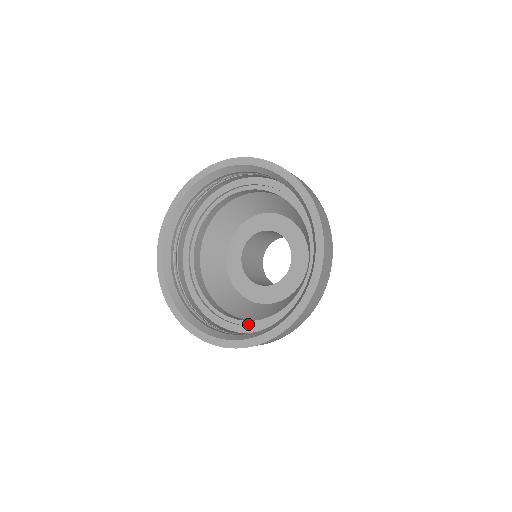
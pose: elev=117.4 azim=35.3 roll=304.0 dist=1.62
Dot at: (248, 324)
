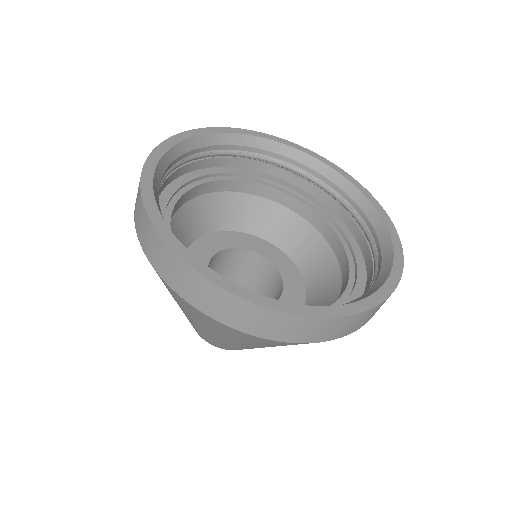
Dot at: occluded
